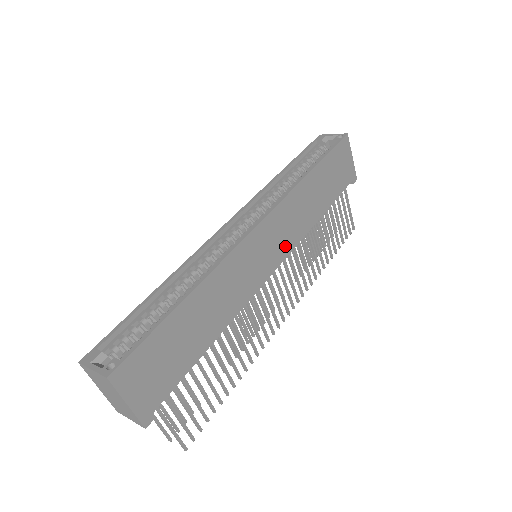
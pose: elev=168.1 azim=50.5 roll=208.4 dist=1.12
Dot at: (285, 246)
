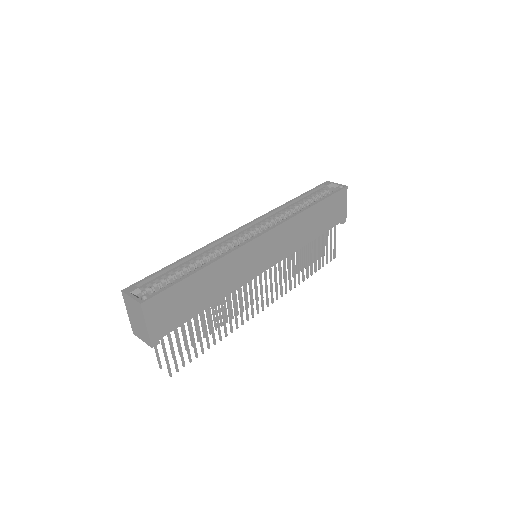
Dot at: (279, 255)
